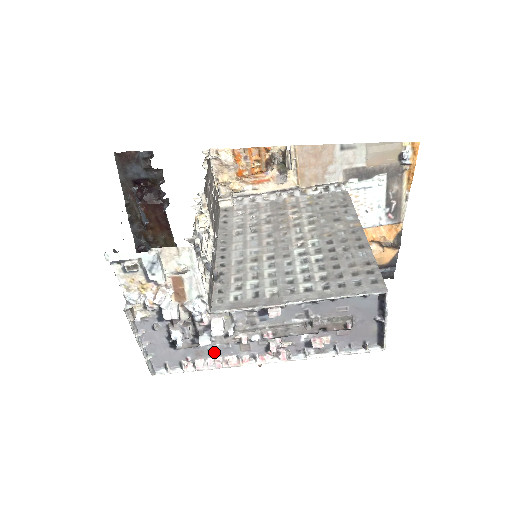
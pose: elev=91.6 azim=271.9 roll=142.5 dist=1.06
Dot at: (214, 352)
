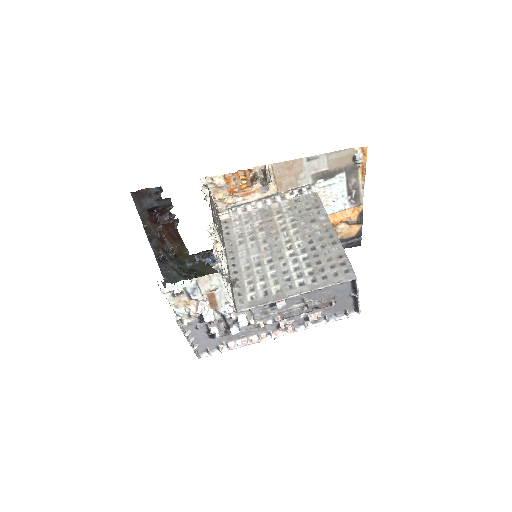
Dot at: (241, 335)
